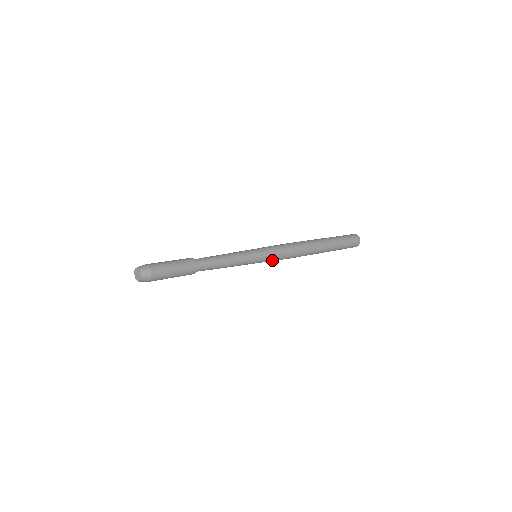
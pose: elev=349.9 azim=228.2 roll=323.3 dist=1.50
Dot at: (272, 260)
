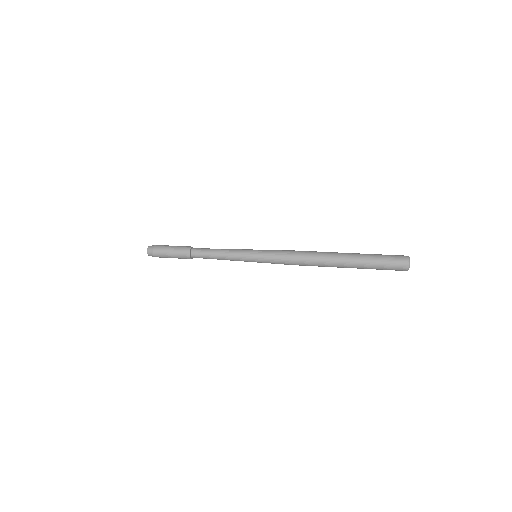
Dot at: (272, 263)
